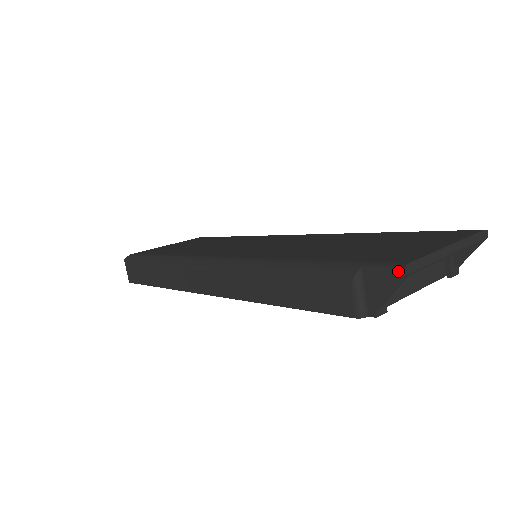
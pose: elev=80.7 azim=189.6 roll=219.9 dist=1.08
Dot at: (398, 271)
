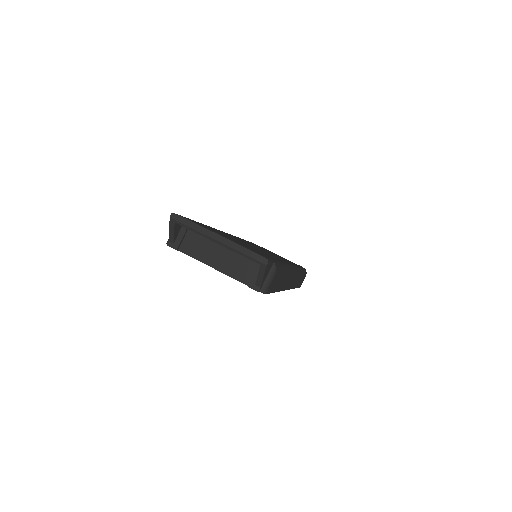
Dot at: (172, 216)
